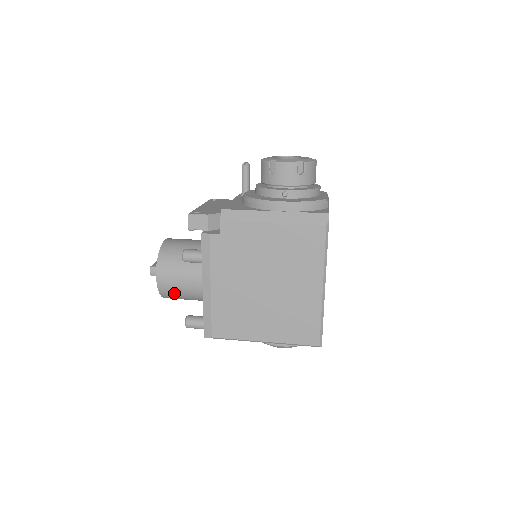
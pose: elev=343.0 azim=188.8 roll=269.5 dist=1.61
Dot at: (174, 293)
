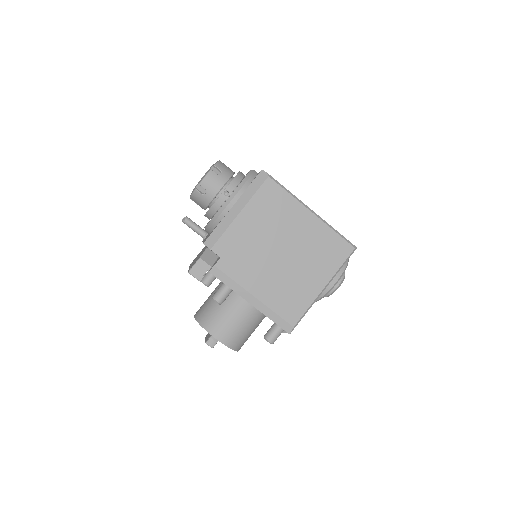
Dot at: (239, 336)
